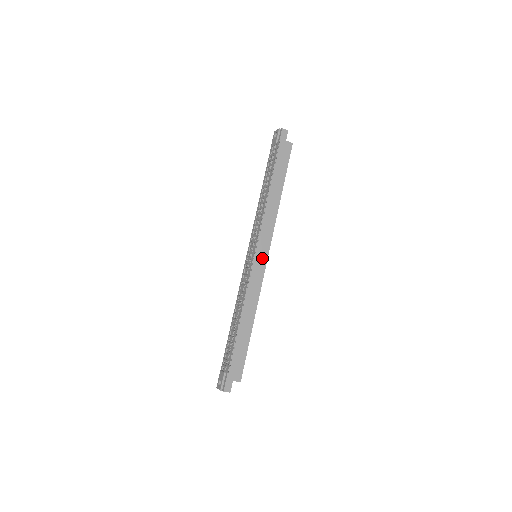
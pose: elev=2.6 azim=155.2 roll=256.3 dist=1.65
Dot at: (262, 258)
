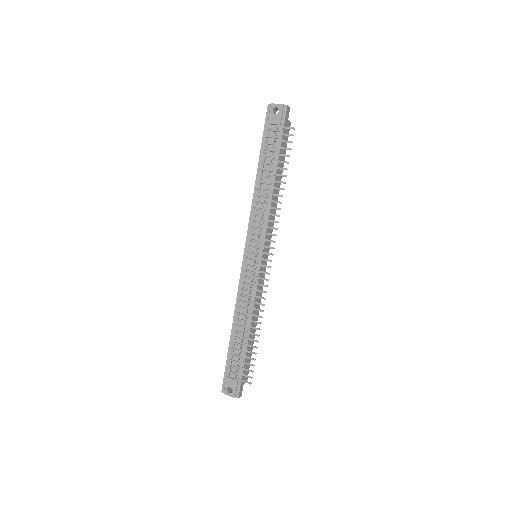
Dot at: occluded
